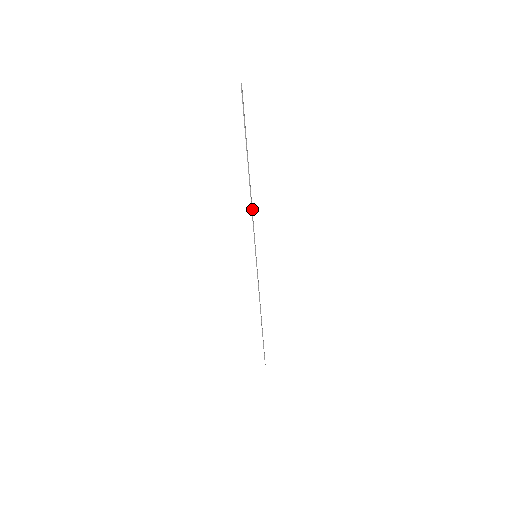
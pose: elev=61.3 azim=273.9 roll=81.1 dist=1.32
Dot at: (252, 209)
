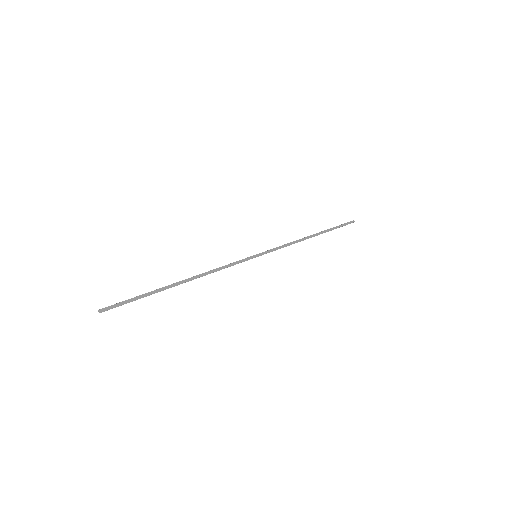
Dot at: (213, 270)
